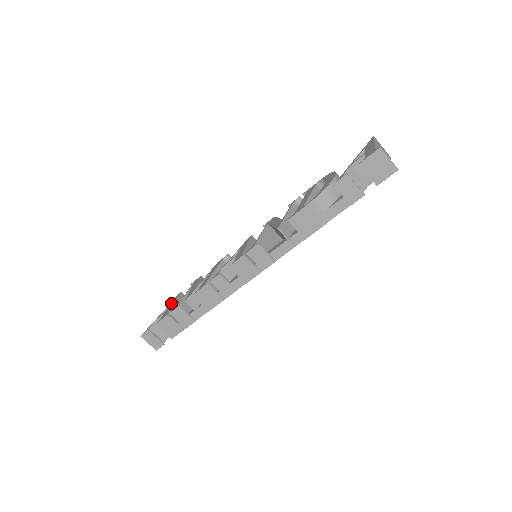
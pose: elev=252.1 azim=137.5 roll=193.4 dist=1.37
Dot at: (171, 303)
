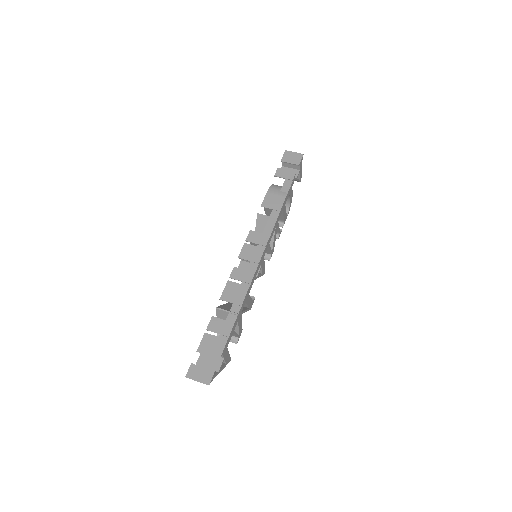
Dot at: occluded
